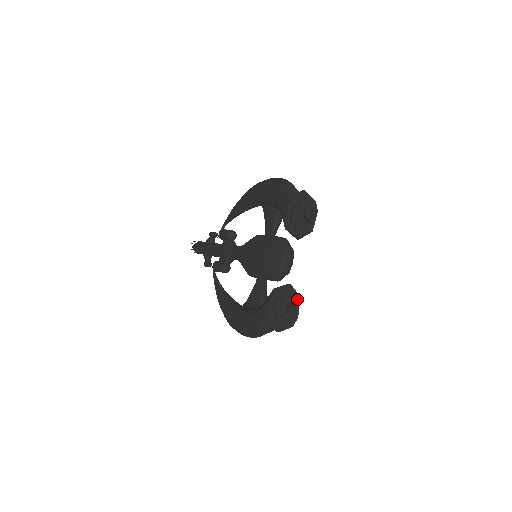
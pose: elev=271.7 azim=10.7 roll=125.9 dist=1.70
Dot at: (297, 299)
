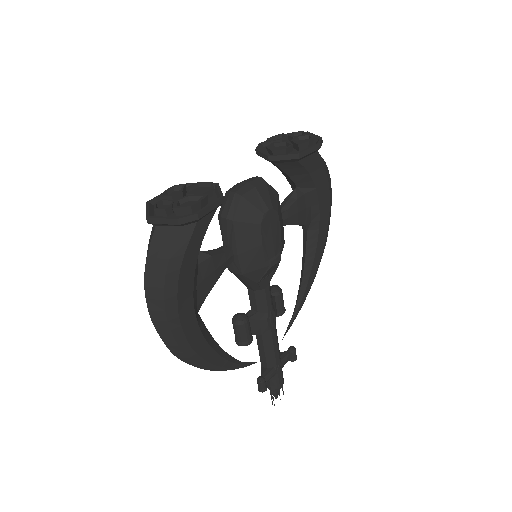
Dot at: (218, 200)
